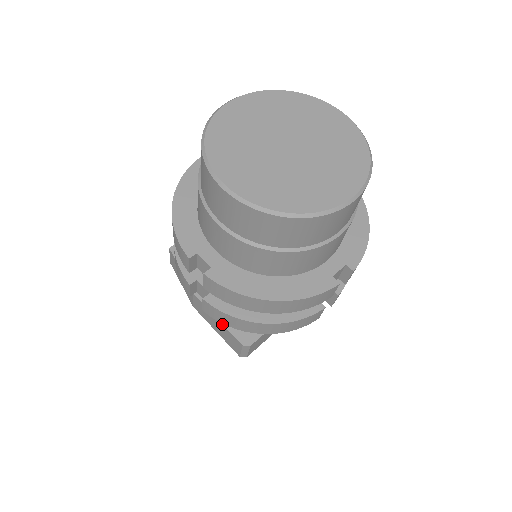
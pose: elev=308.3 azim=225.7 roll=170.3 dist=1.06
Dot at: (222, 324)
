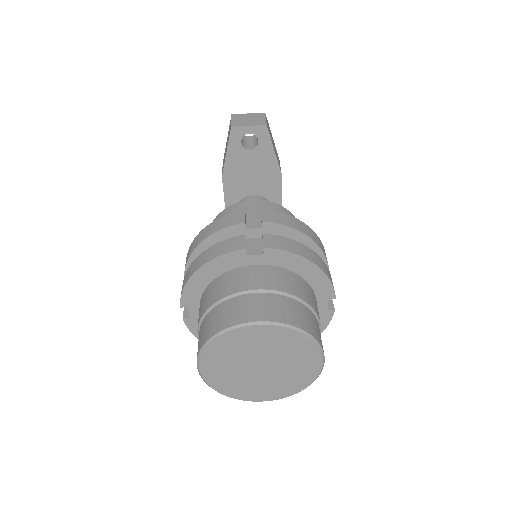
Dot at: occluded
